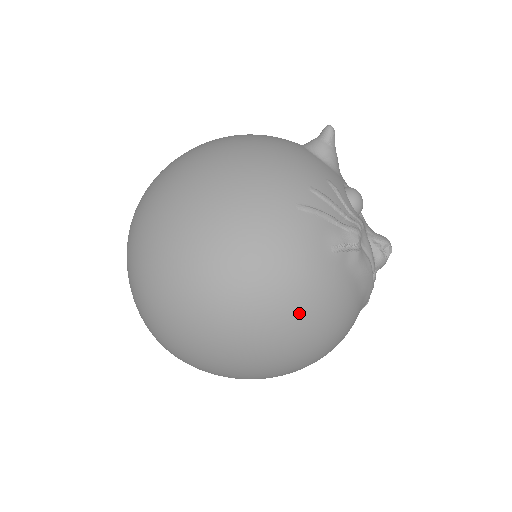
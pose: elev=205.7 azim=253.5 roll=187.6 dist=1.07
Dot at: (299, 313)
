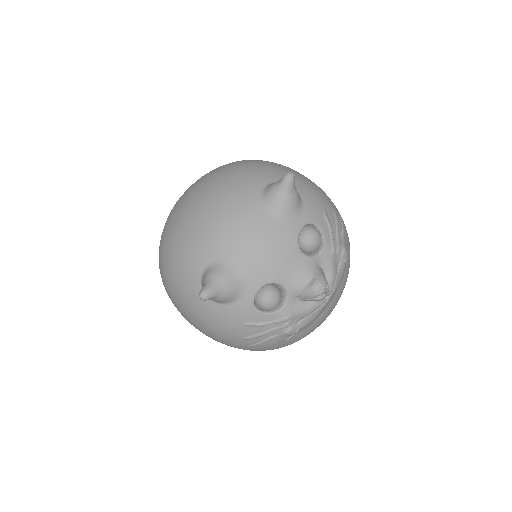
Dot at: occluded
